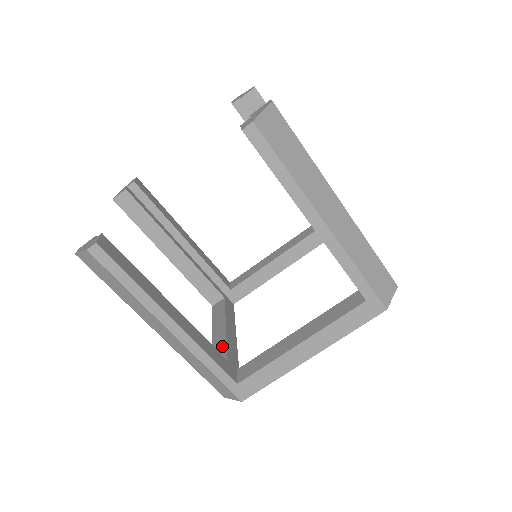
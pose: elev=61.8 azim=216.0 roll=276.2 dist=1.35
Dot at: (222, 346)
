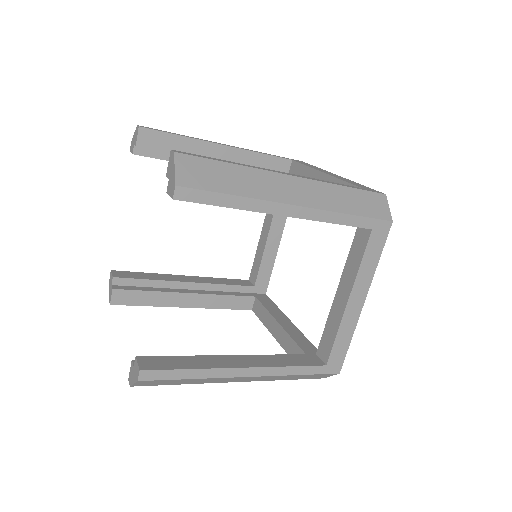
Dot at: (288, 341)
